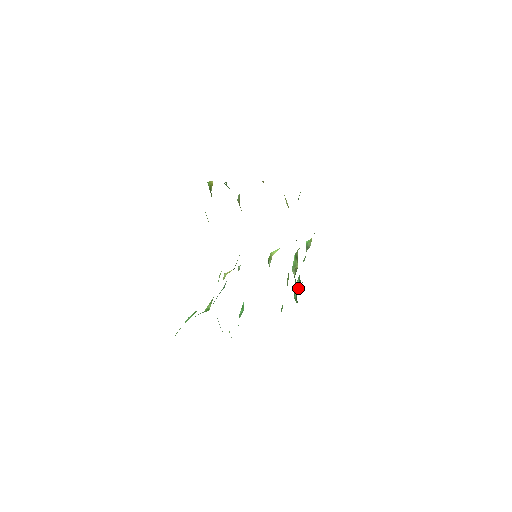
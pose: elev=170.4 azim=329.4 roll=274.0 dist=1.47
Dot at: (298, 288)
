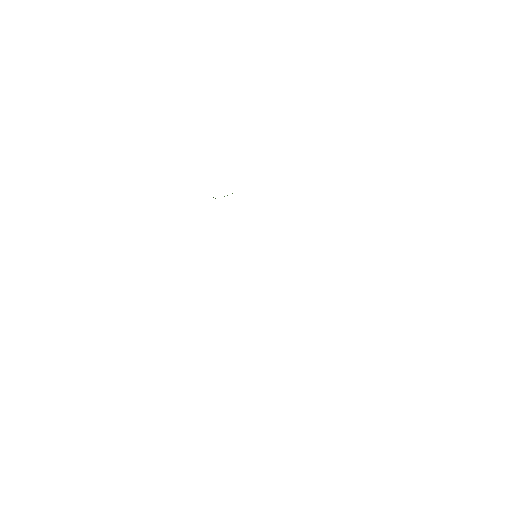
Dot at: occluded
